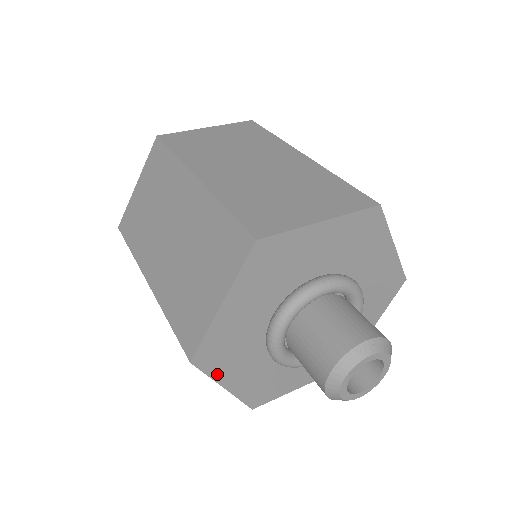
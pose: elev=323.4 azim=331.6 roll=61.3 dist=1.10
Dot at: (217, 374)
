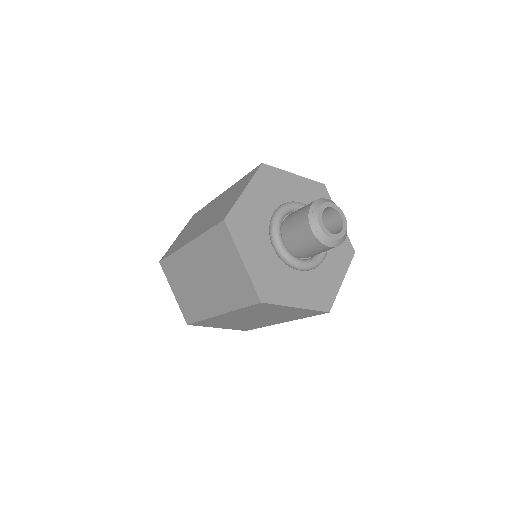
Dot at: (239, 243)
